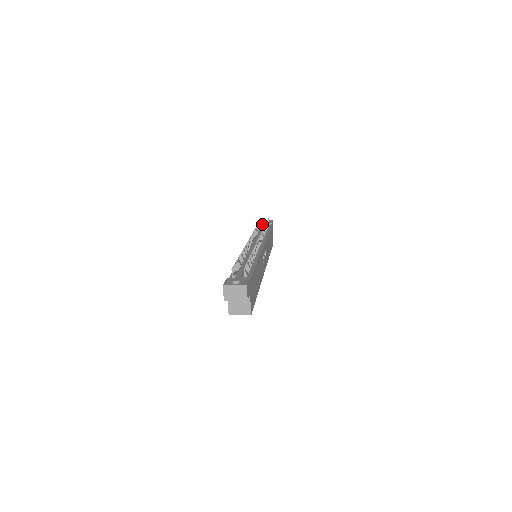
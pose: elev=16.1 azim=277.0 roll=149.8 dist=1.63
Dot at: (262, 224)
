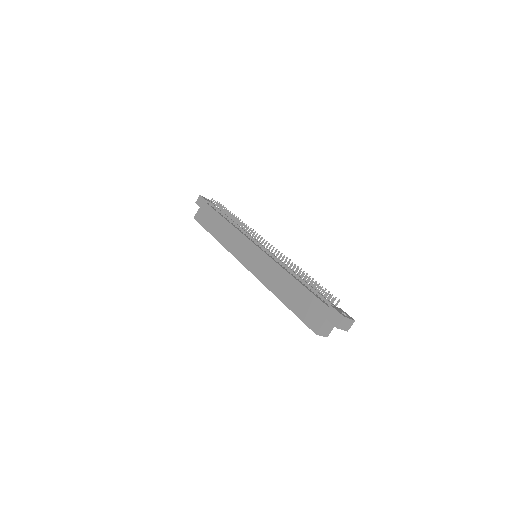
Dot at: (208, 202)
